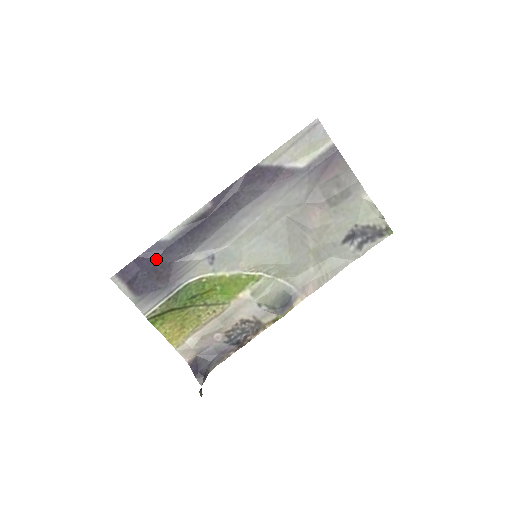
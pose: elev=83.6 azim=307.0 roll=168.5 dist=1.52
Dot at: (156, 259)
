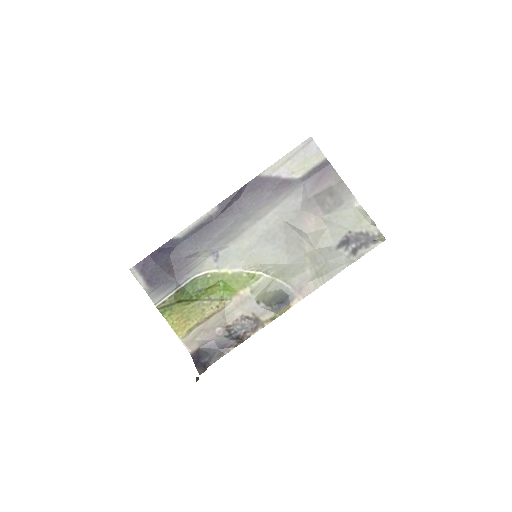
Dot at: (168, 254)
